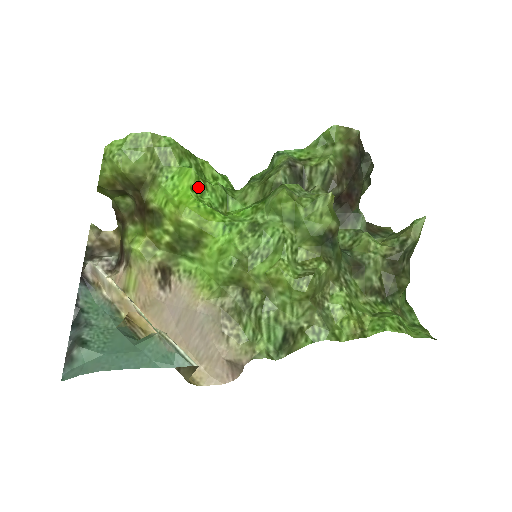
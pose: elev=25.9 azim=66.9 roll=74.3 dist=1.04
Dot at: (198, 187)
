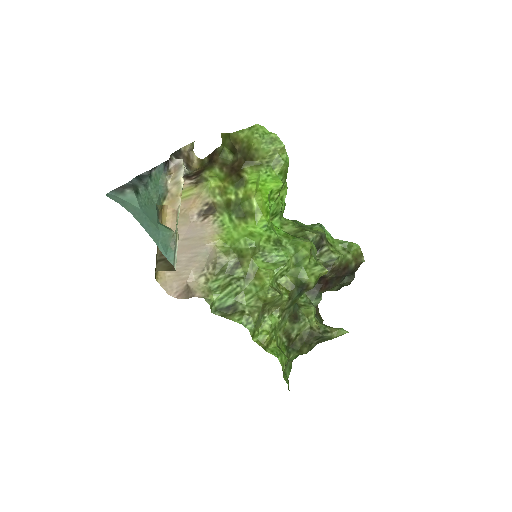
Dot at: (274, 194)
